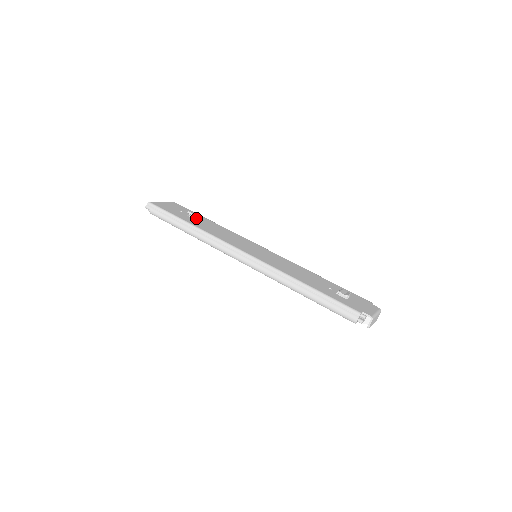
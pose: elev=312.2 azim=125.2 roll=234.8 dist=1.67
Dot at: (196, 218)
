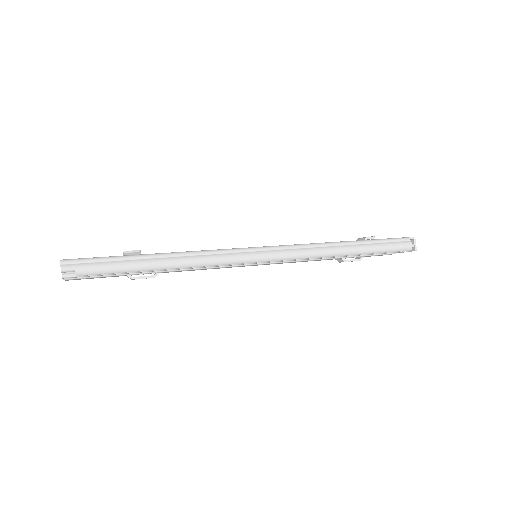
Dot at: occluded
